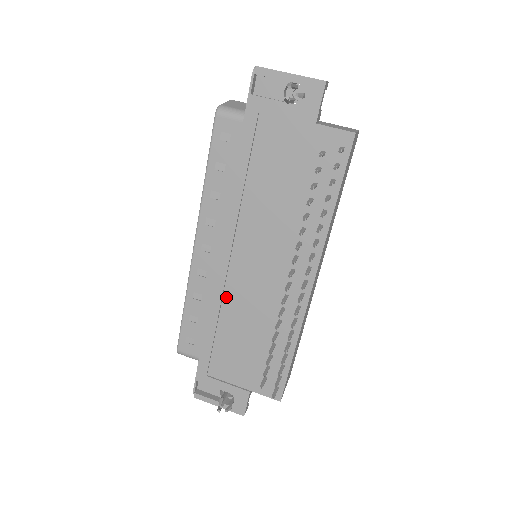
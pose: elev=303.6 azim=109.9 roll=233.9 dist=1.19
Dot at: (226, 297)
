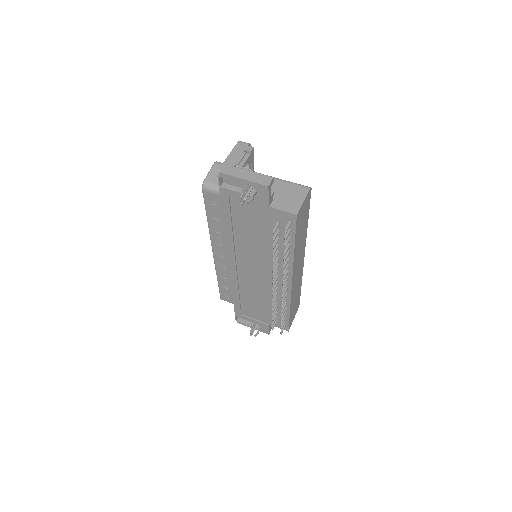
Dot at: (240, 282)
